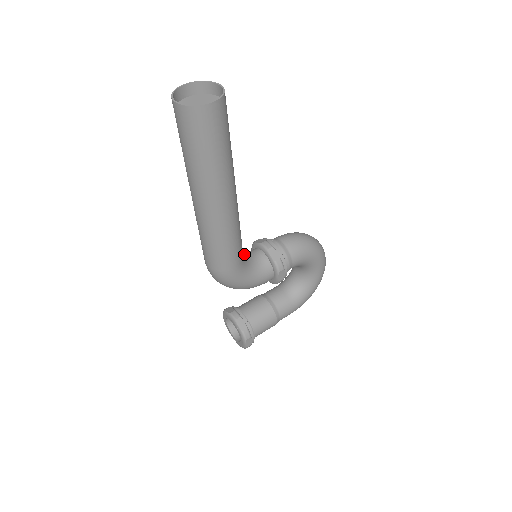
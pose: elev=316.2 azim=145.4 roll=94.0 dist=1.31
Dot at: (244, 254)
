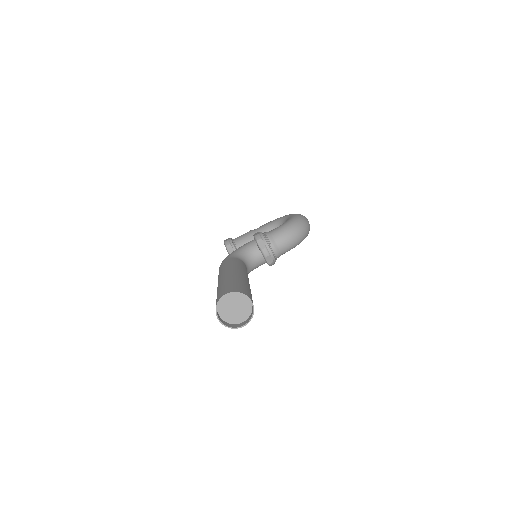
Dot at: (247, 261)
